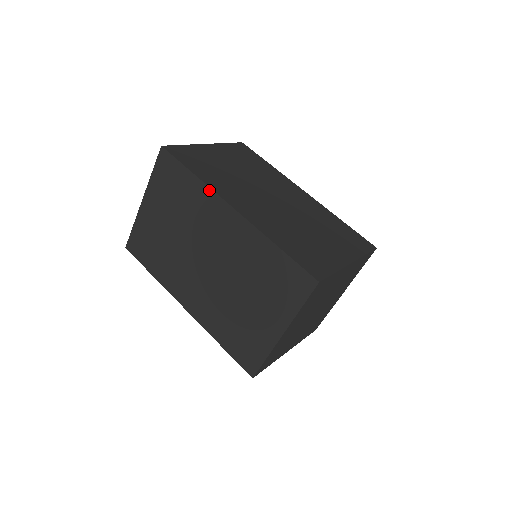
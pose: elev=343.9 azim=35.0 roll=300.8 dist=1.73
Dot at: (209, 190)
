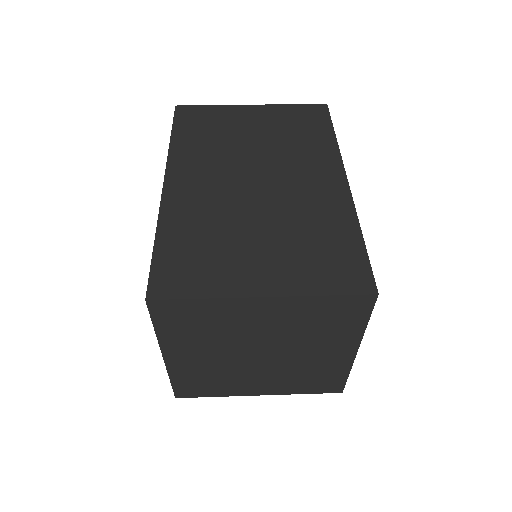
Dot at: (168, 158)
